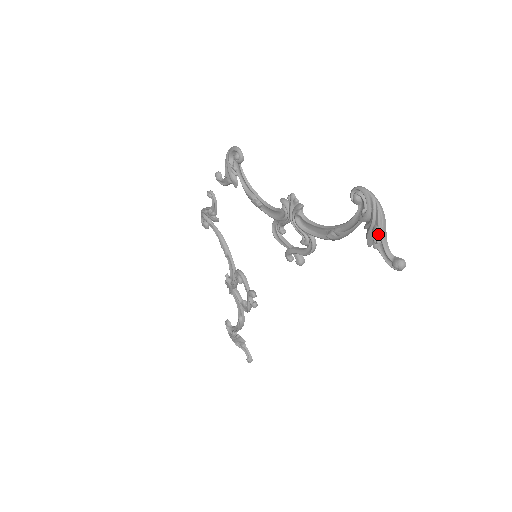
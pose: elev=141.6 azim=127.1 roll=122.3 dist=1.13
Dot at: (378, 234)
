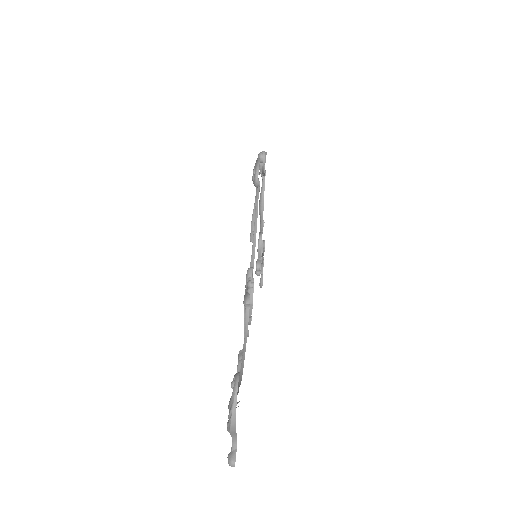
Dot at: occluded
